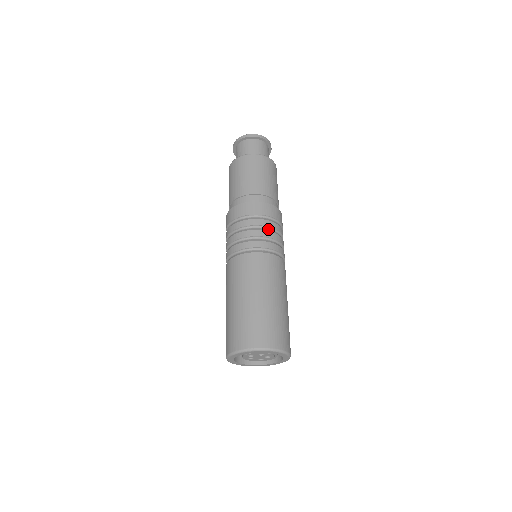
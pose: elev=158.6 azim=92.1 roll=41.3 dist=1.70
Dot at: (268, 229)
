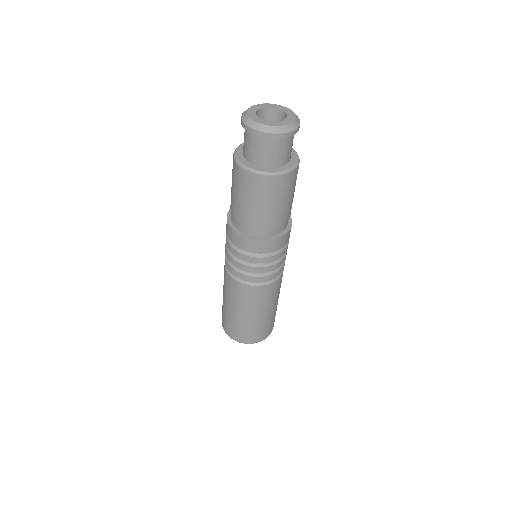
Dot at: (260, 264)
